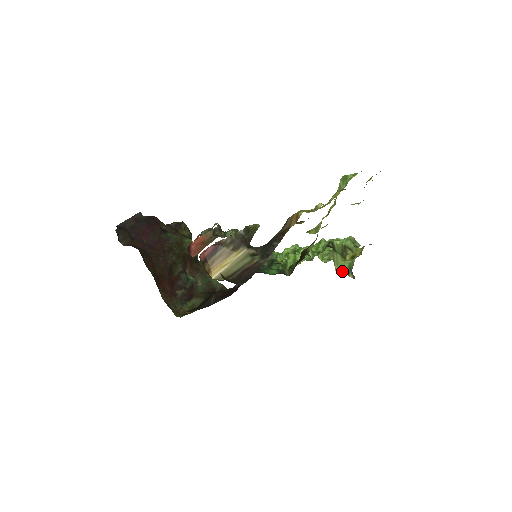
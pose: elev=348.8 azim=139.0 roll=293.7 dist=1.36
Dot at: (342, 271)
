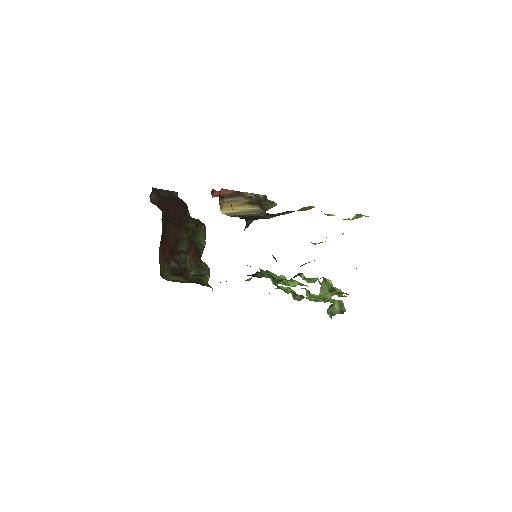
Dot at: (325, 297)
